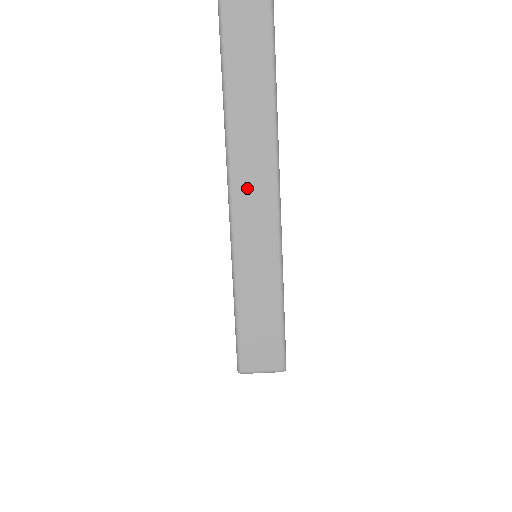
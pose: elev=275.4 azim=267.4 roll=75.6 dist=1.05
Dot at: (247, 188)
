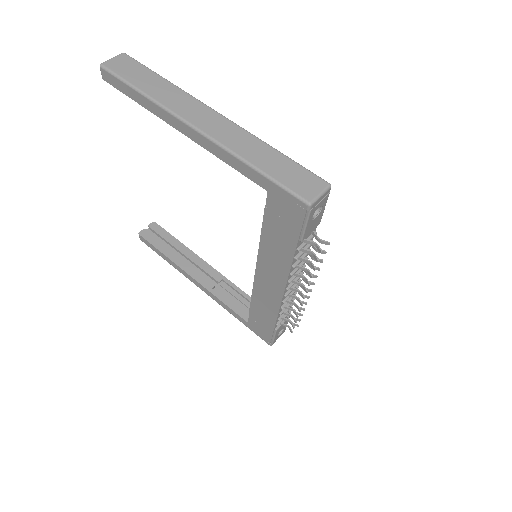
Dot at: (210, 126)
